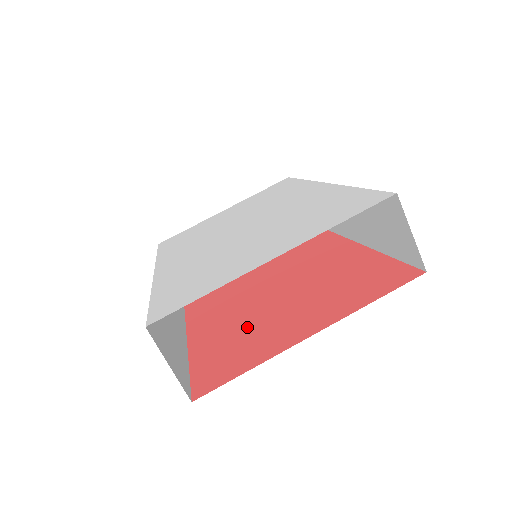
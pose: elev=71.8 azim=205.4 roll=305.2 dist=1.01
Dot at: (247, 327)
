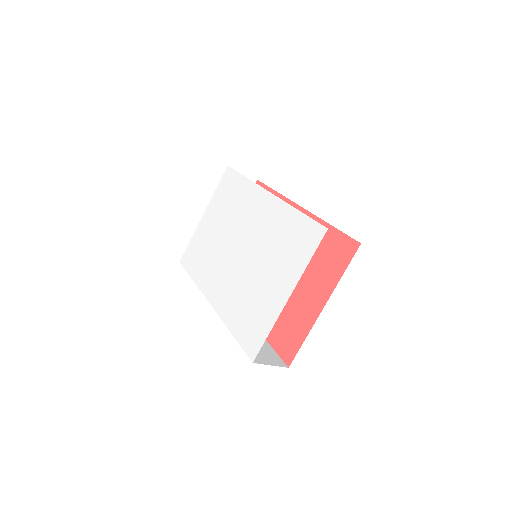
Dot at: occluded
